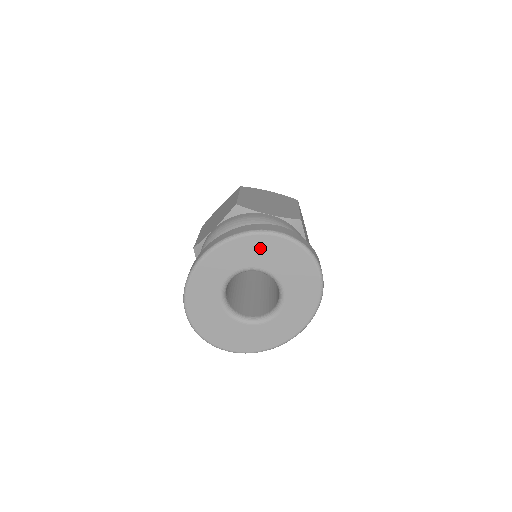
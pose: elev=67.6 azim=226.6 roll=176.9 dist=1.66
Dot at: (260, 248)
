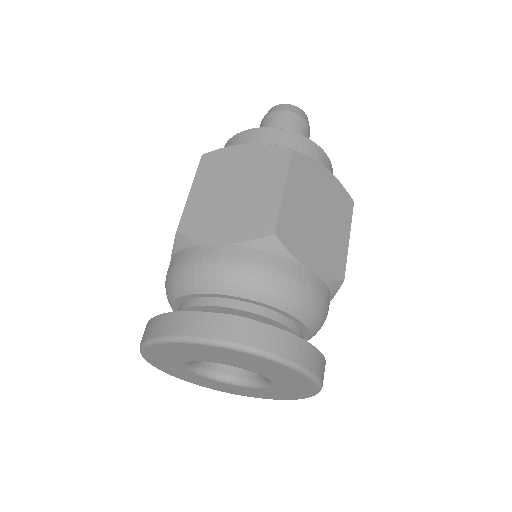
Dot at: (191, 351)
